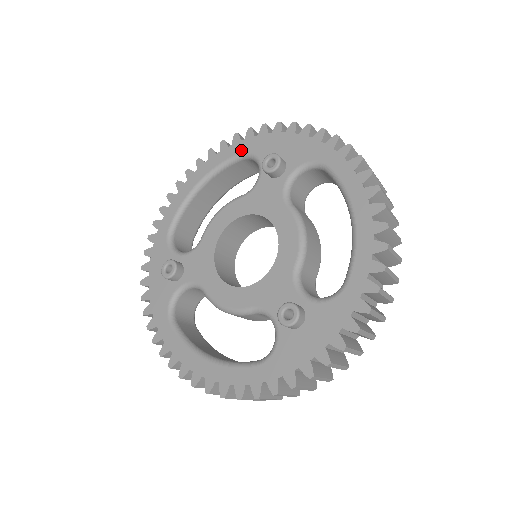
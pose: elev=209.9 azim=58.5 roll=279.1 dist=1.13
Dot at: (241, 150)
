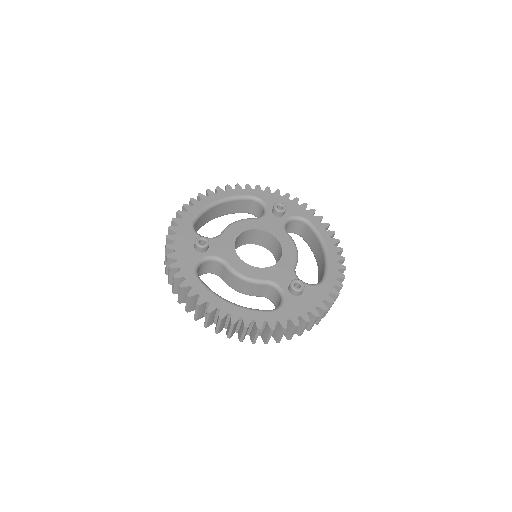
Dot at: (252, 194)
